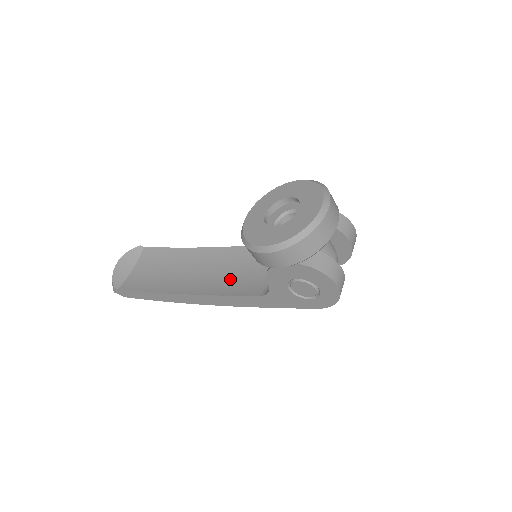
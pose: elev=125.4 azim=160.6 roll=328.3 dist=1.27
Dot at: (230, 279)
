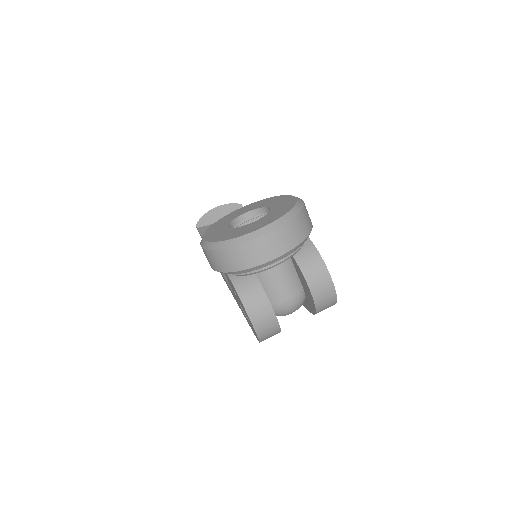
Dot at: occluded
